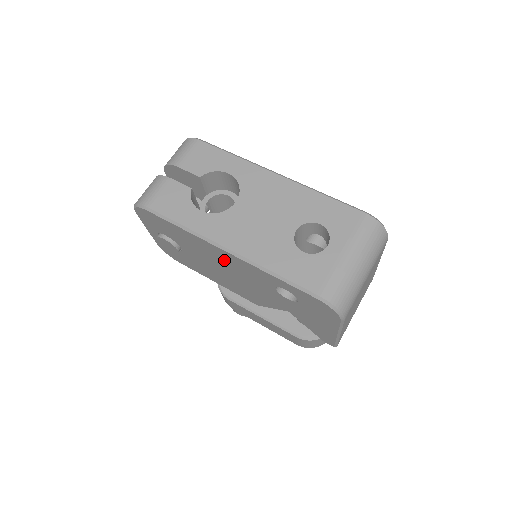
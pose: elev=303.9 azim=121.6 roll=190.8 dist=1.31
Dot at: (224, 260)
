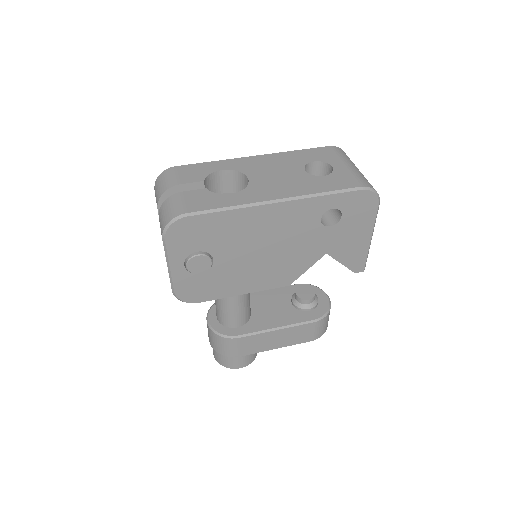
Dot at: (270, 225)
